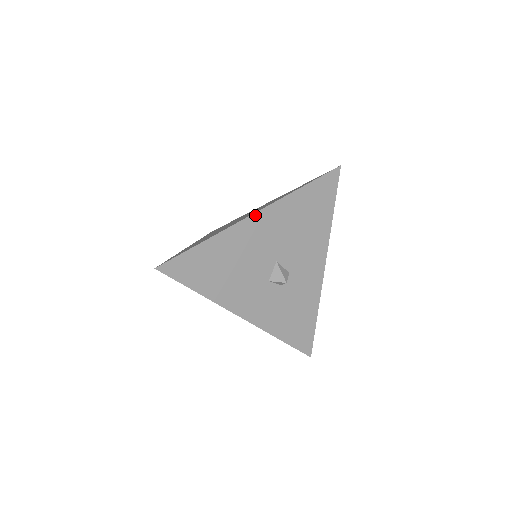
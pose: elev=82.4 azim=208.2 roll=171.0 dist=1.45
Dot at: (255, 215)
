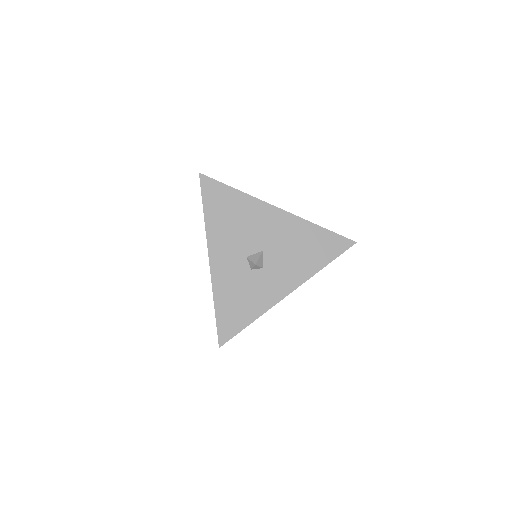
Dot at: (278, 209)
